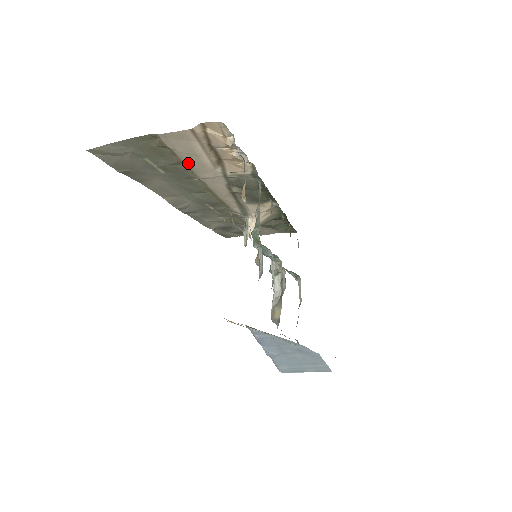
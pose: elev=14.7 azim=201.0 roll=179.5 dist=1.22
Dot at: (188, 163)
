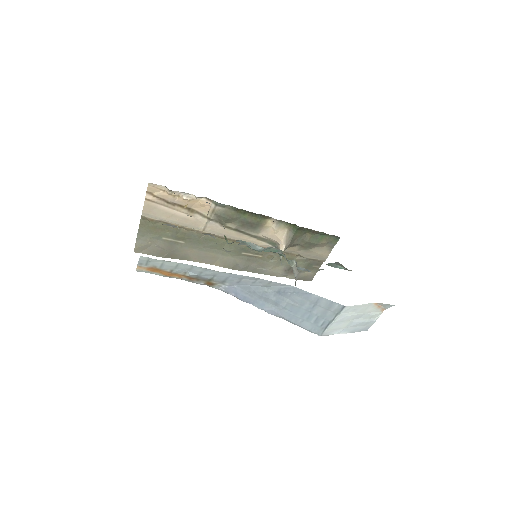
Dot at: (180, 224)
